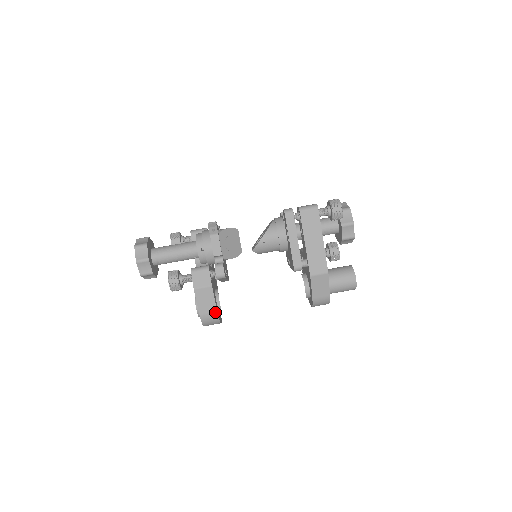
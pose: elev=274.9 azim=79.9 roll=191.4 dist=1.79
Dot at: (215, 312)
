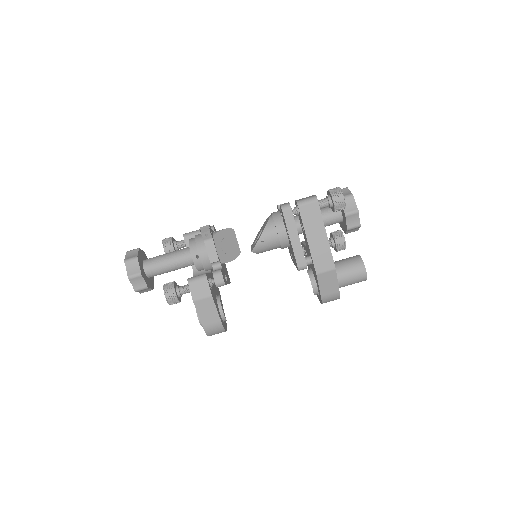
Dot at: (219, 322)
